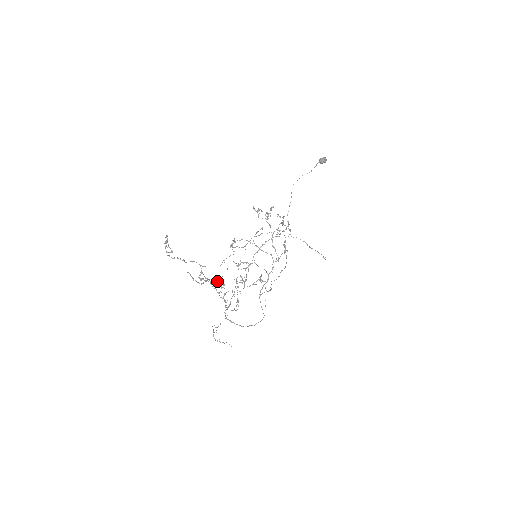
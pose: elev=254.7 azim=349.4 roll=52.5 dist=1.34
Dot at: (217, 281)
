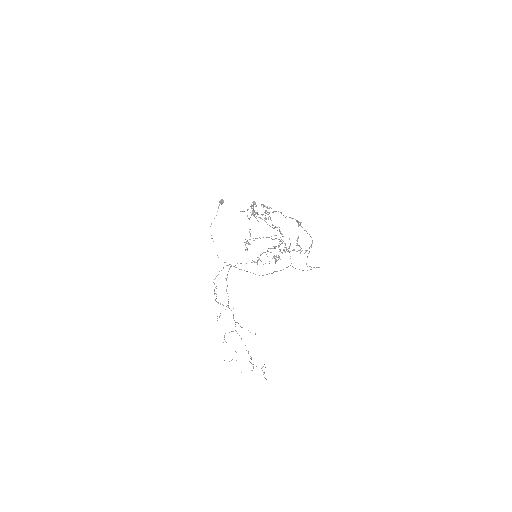
Dot at: (300, 222)
